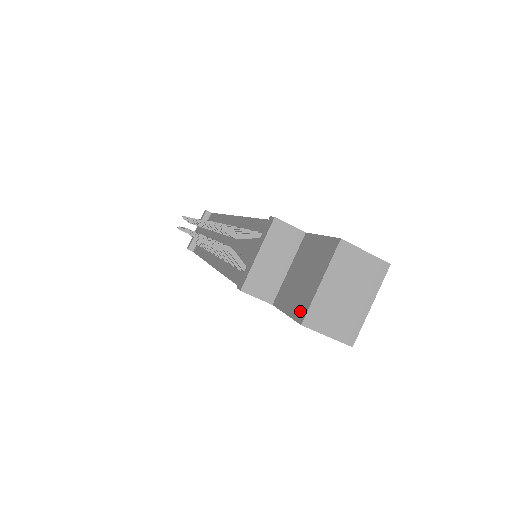
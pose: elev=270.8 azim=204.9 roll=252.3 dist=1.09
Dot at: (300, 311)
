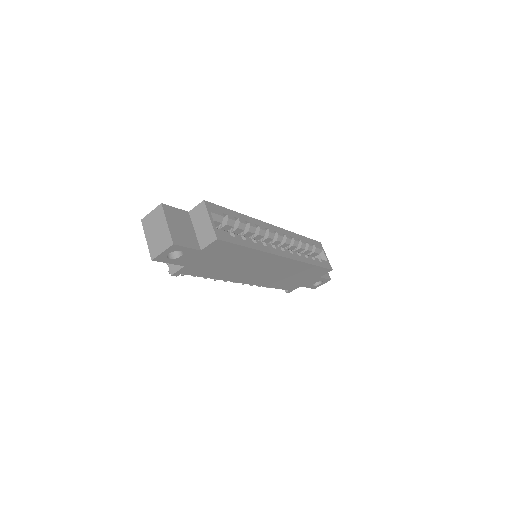
Dot at: occluded
